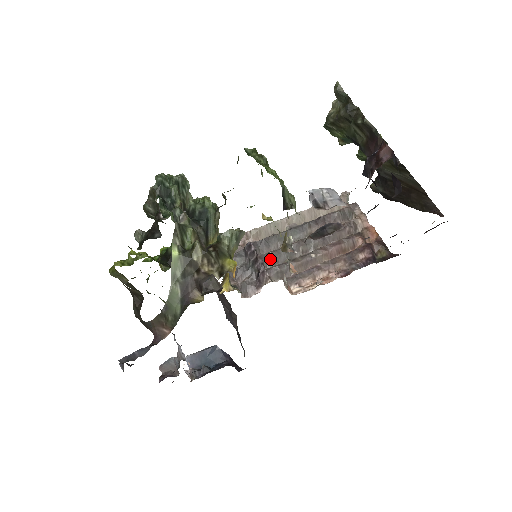
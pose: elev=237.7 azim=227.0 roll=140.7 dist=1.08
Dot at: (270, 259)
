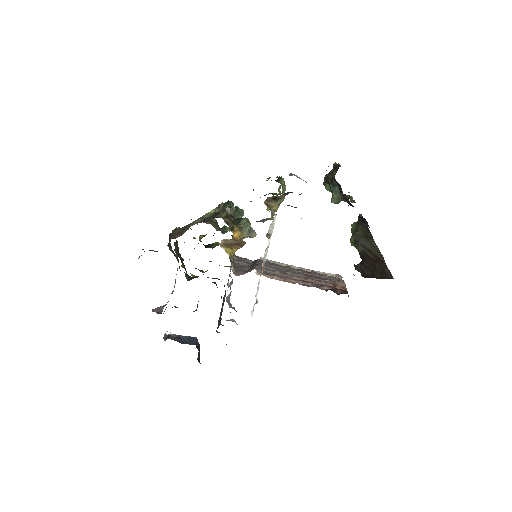
Dot at: occluded
